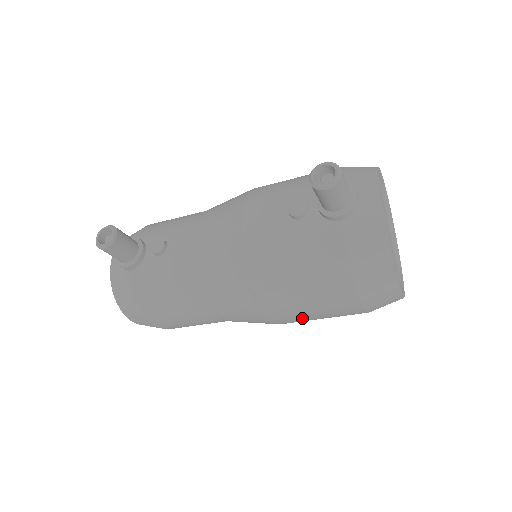
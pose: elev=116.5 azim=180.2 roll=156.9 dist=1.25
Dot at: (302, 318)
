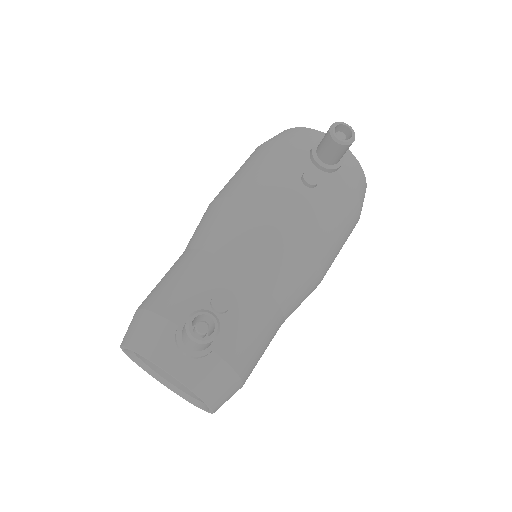
Dot at: occluded
